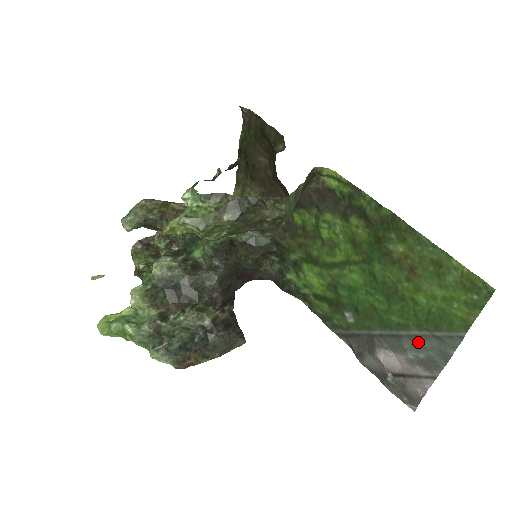
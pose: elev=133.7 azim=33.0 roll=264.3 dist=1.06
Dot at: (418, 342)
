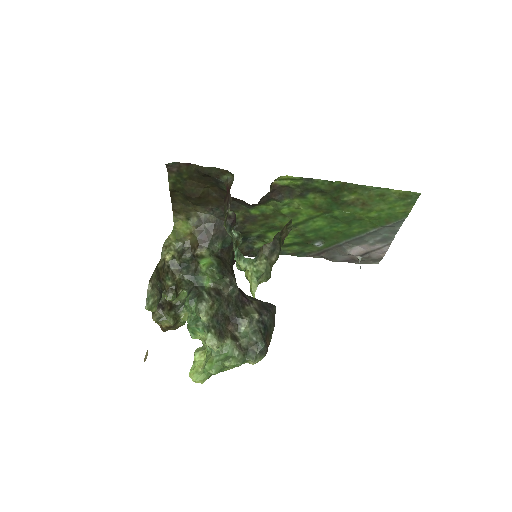
Dot at: (375, 234)
